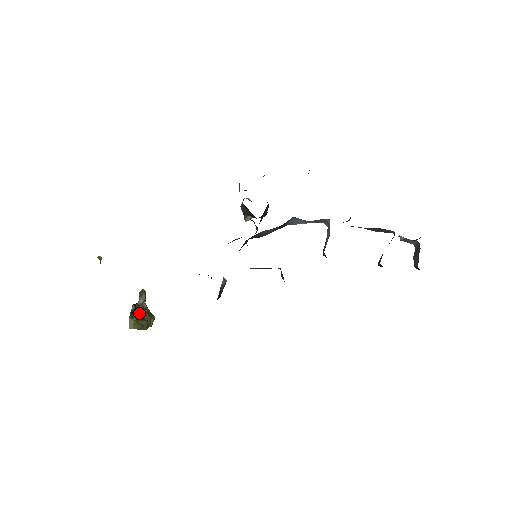
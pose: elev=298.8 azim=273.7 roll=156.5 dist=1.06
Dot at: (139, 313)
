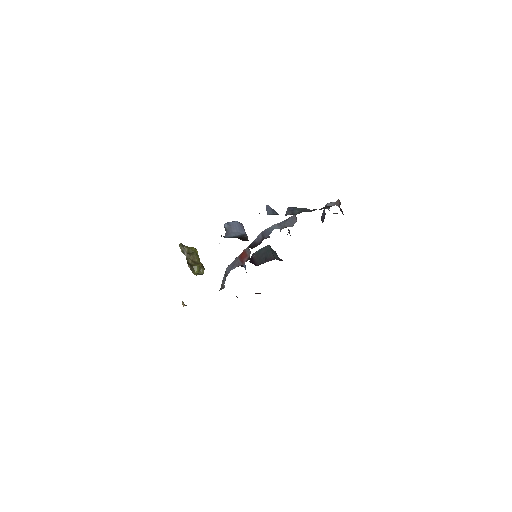
Dot at: (194, 265)
